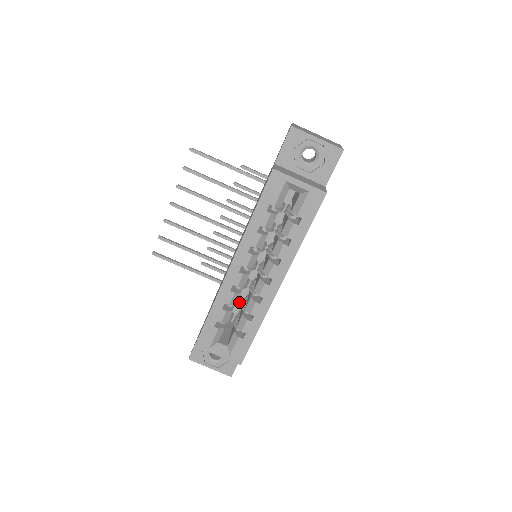
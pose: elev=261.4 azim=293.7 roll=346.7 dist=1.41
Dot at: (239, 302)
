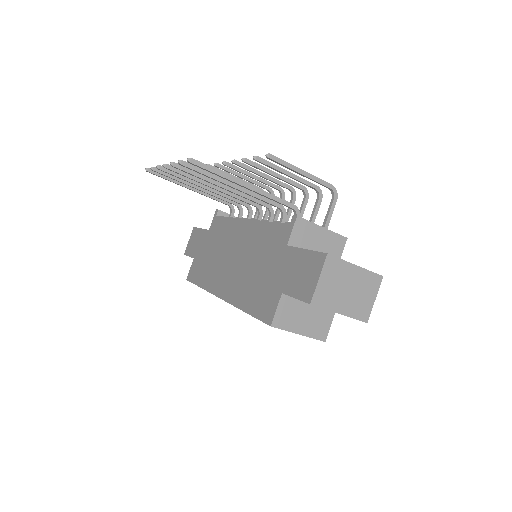
Dot at: occluded
